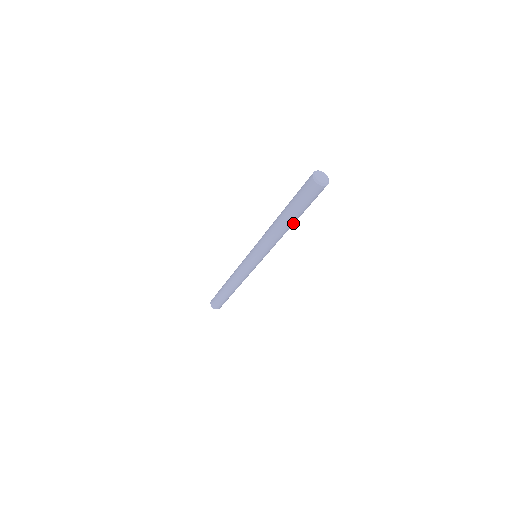
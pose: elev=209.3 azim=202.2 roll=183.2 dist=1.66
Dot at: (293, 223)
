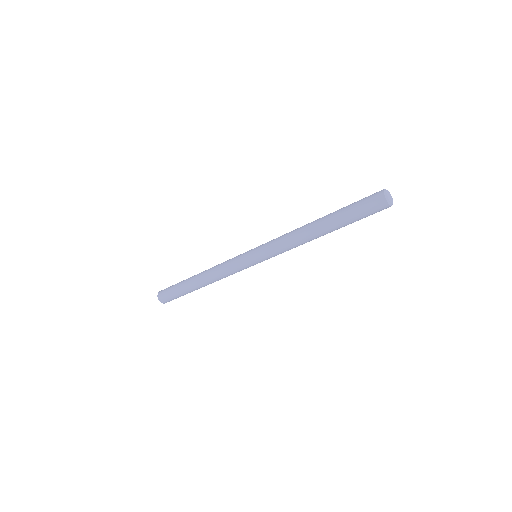
Dot at: (324, 231)
